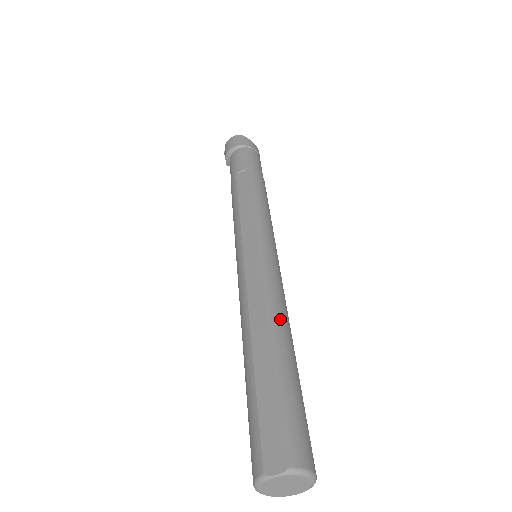
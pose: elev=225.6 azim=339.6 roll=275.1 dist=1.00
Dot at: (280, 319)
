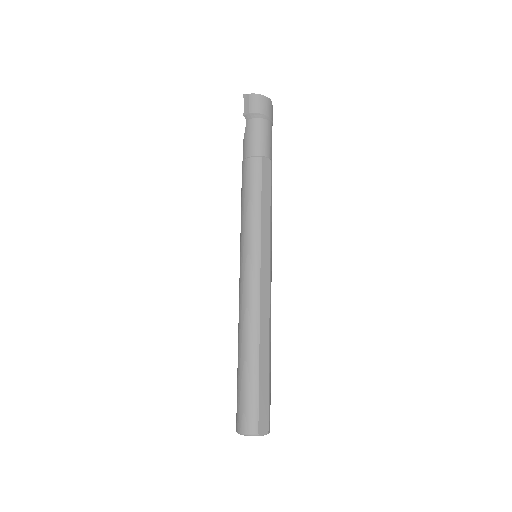
Dot at: occluded
